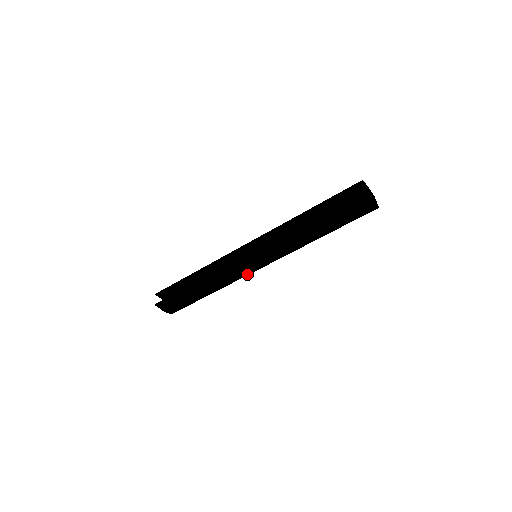
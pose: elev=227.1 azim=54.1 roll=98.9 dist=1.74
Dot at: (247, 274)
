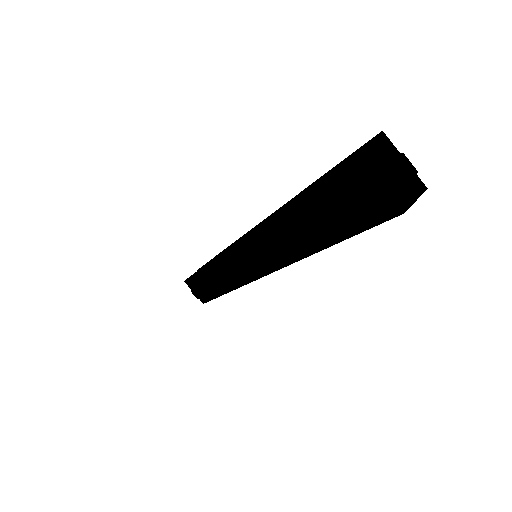
Dot at: (247, 281)
